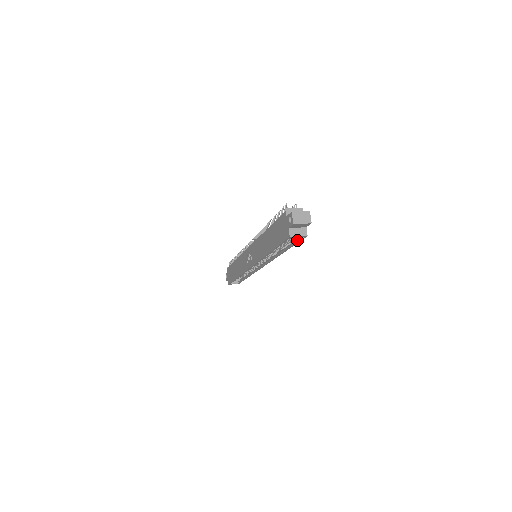
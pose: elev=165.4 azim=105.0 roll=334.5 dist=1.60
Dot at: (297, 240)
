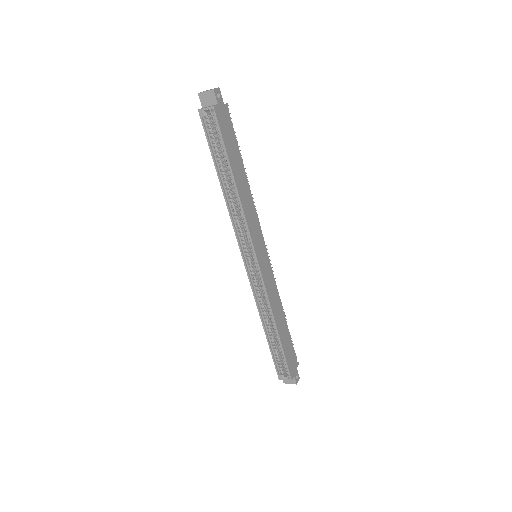
Dot at: (220, 131)
